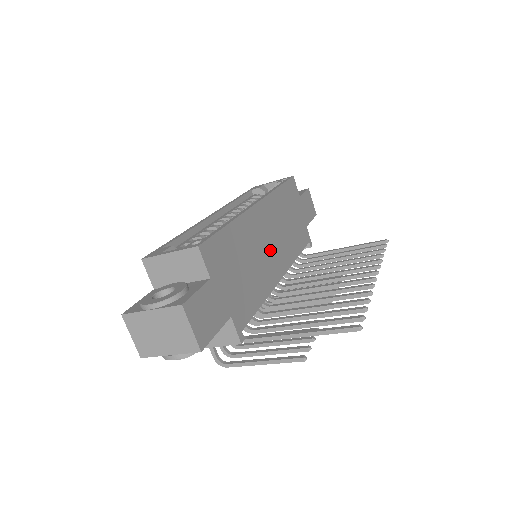
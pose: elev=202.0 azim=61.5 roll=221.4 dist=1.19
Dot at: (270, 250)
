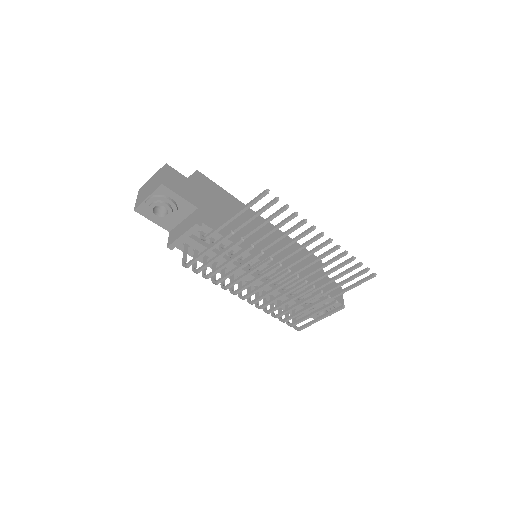
Dot at: (263, 243)
